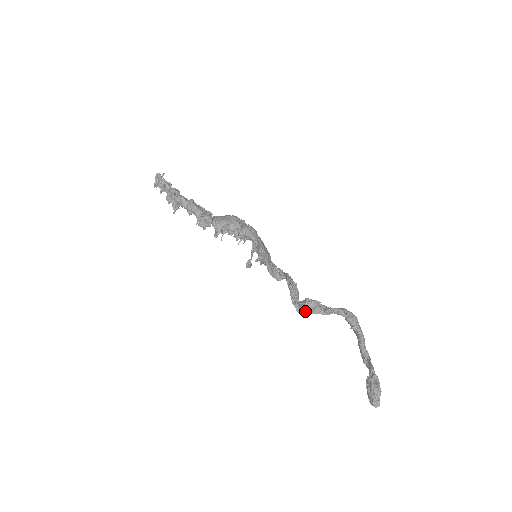
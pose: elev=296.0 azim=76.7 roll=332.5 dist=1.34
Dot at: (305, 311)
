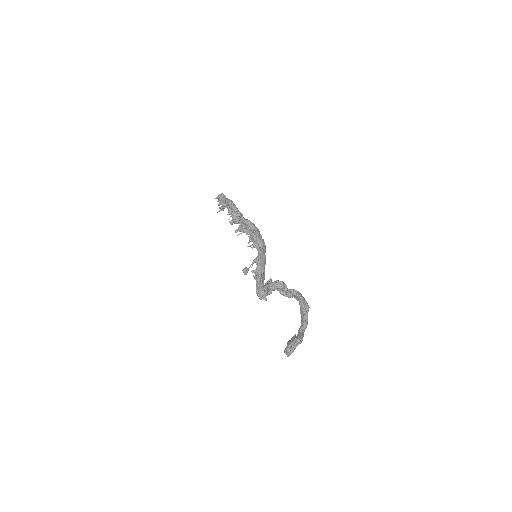
Dot at: (271, 287)
